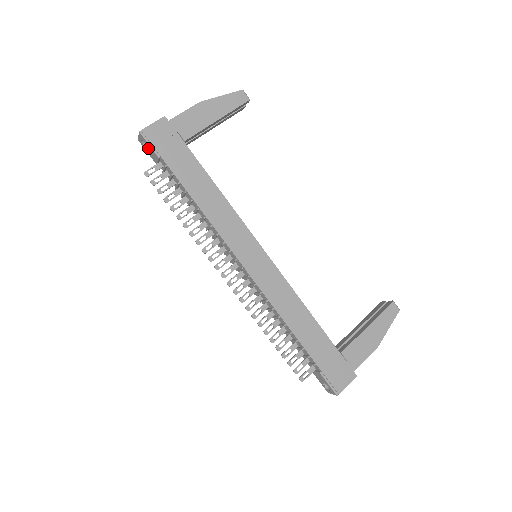
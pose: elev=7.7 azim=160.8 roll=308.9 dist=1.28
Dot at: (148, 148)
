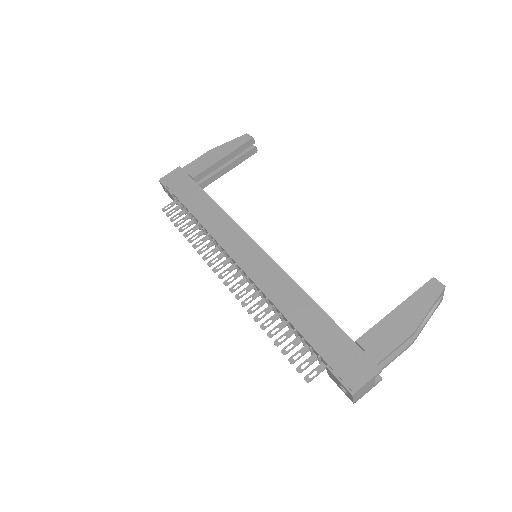
Dot at: occluded
